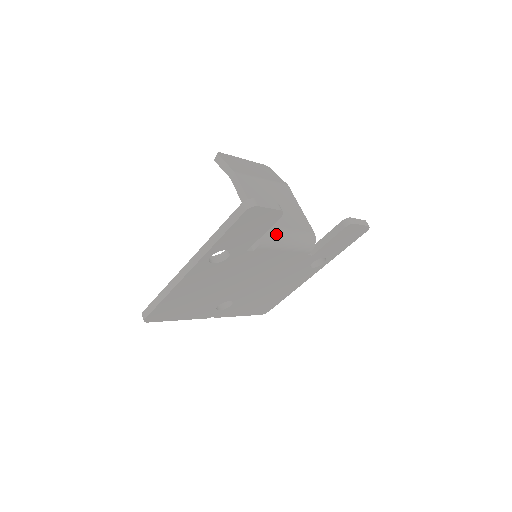
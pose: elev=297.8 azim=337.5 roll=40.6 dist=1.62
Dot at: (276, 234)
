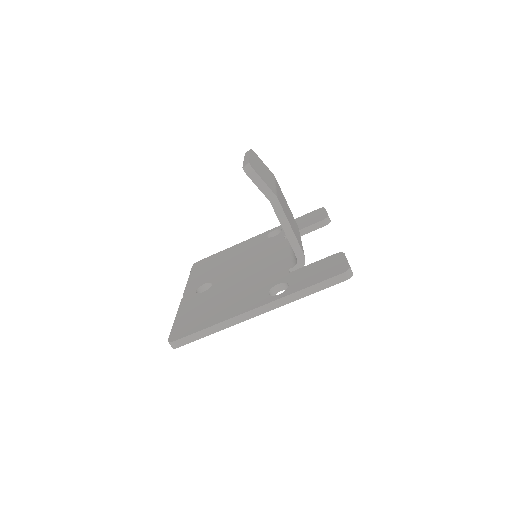
Dot at: occluded
